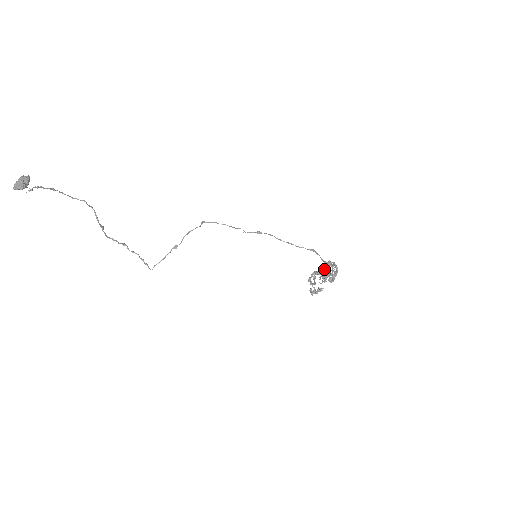
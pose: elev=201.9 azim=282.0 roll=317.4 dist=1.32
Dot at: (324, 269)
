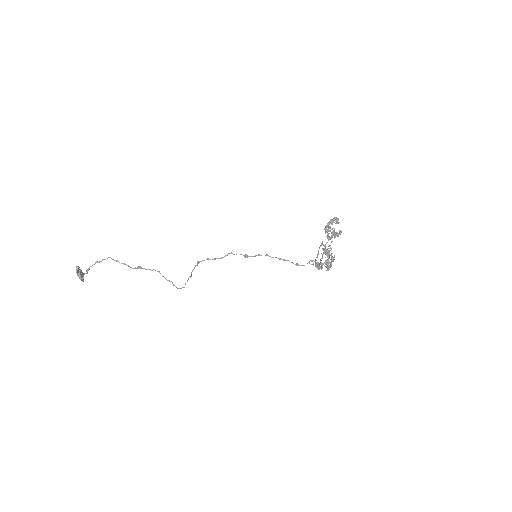
Dot at: occluded
